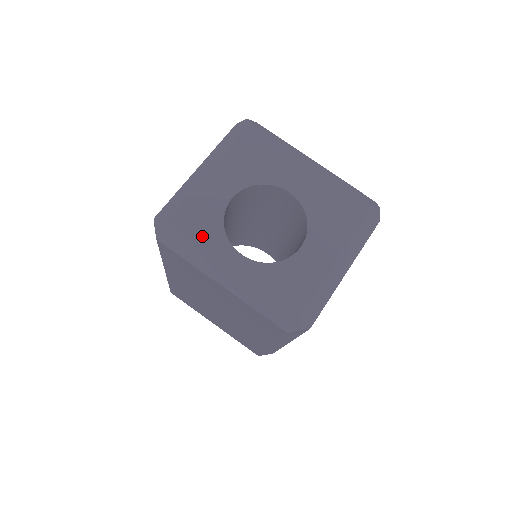
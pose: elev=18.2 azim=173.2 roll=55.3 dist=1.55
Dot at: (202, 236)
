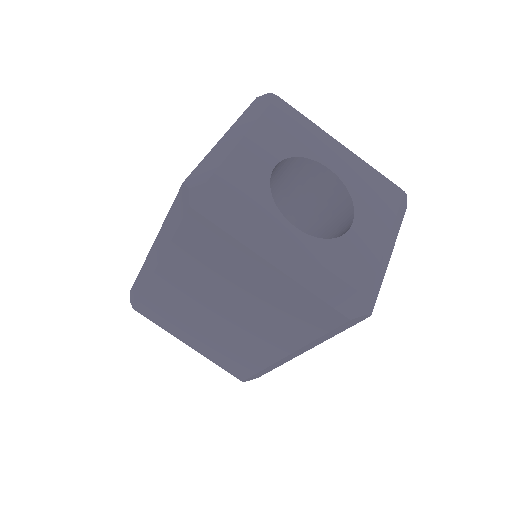
Dot at: (250, 203)
